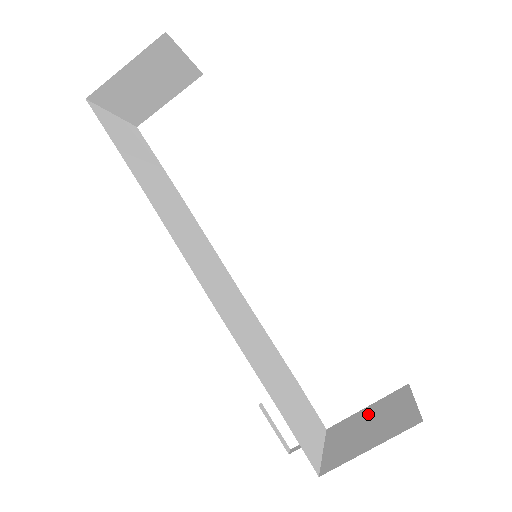
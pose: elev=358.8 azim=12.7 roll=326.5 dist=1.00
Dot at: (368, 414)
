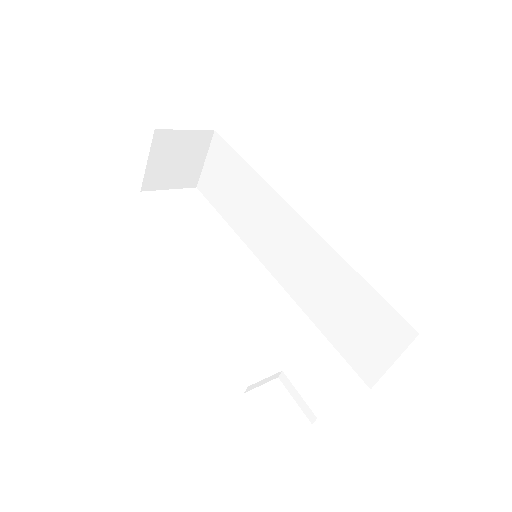
Dot at: occluded
